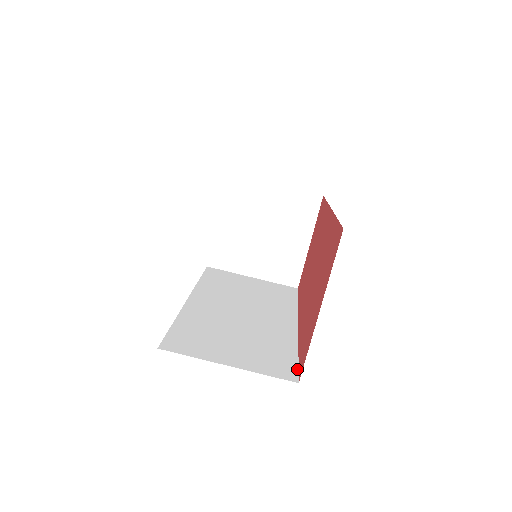
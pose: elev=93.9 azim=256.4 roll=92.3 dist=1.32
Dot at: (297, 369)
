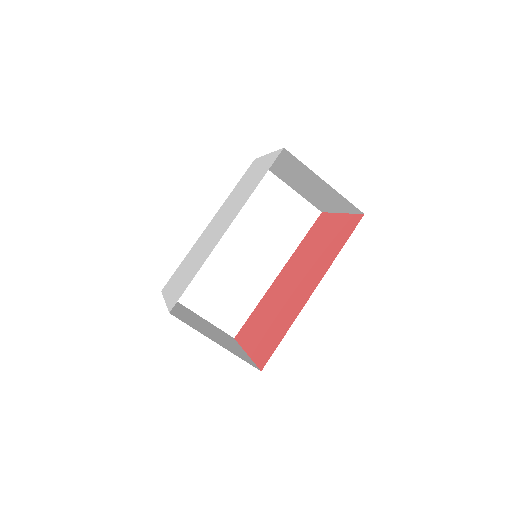
Dot at: (242, 325)
